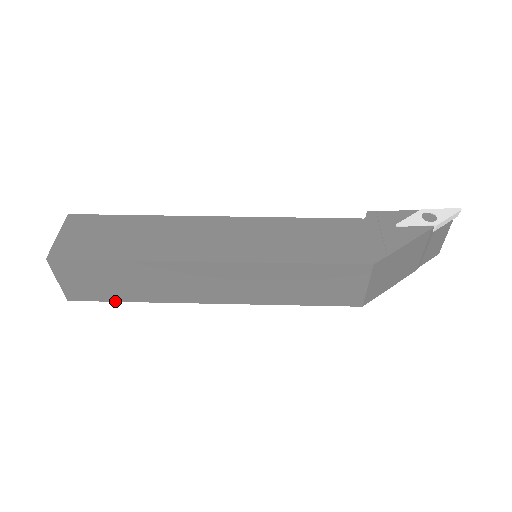
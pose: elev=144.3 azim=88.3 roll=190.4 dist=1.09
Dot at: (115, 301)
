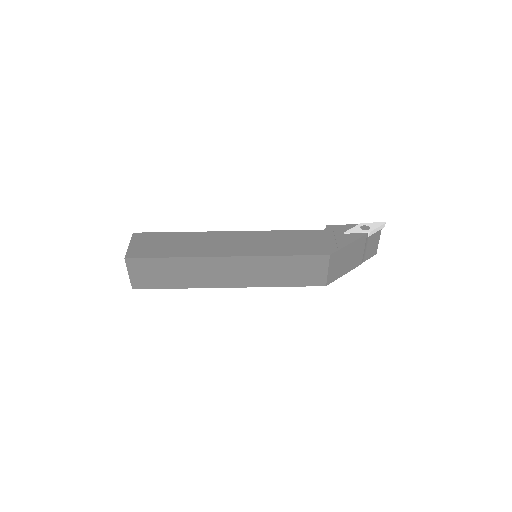
Dot at: (164, 288)
